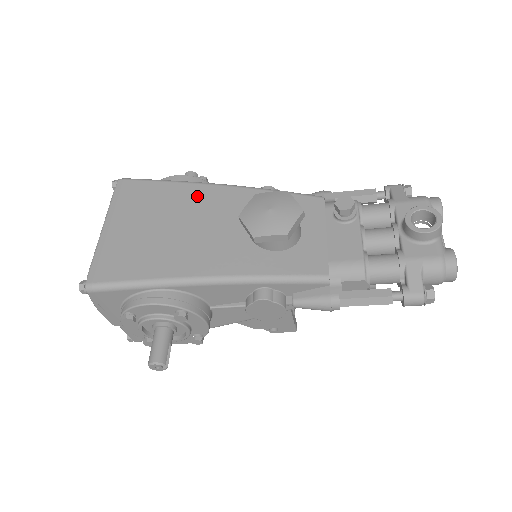
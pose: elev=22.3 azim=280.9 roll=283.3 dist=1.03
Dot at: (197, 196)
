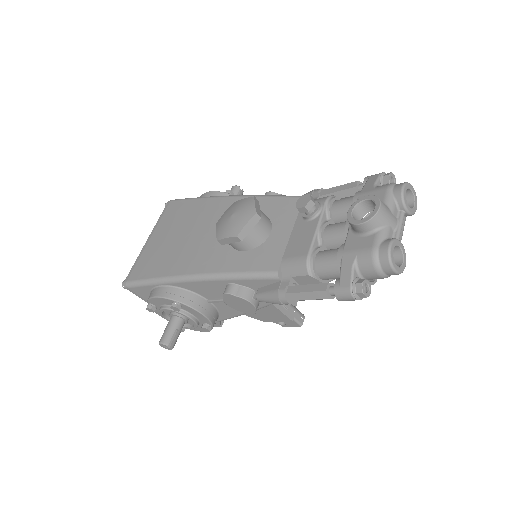
Dot at: (207, 208)
